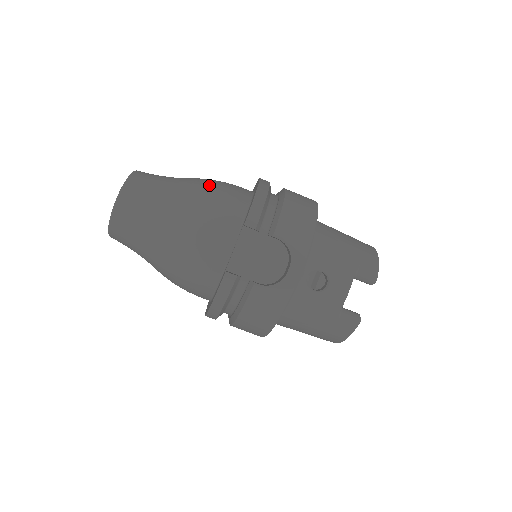
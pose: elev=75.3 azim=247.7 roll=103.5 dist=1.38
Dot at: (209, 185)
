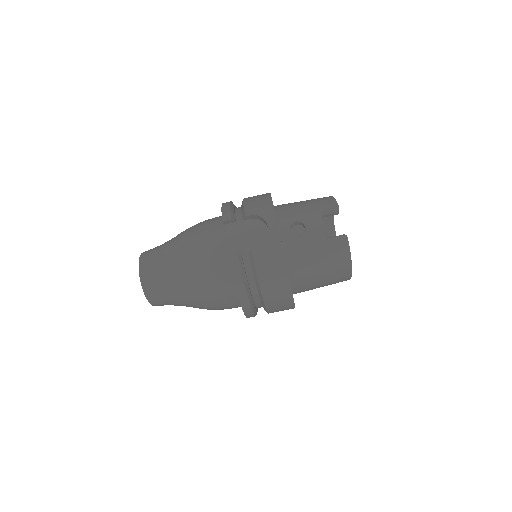
Dot at: occluded
